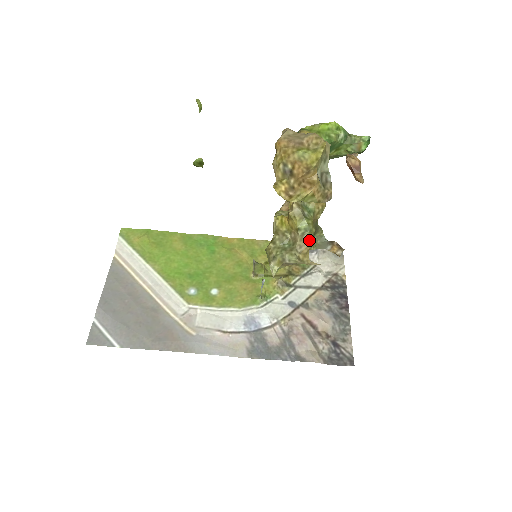
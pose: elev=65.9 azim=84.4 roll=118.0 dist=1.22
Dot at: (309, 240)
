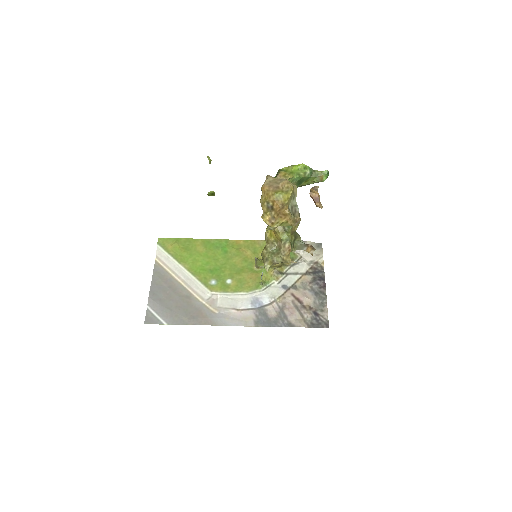
Dot at: (289, 247)
